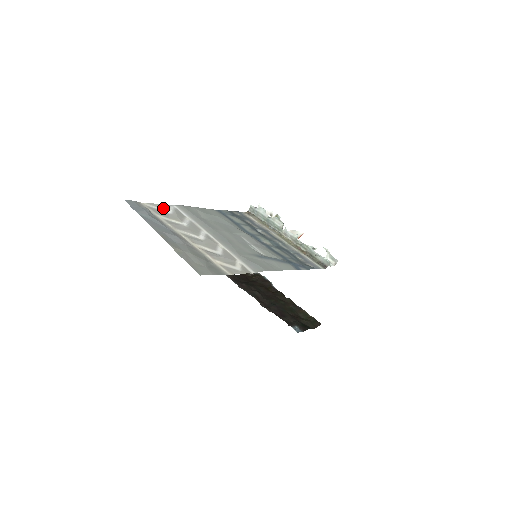
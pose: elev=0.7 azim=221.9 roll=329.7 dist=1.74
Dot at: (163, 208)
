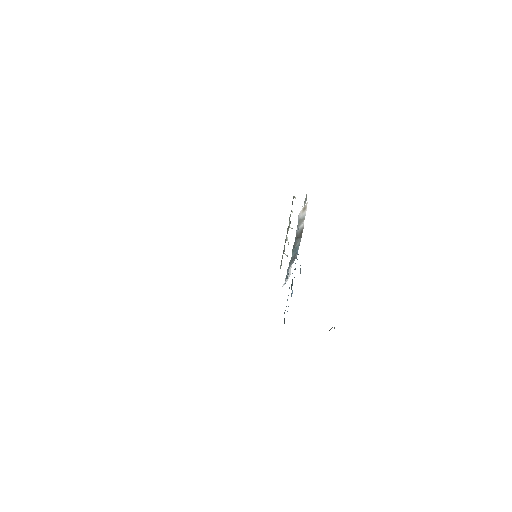
Dot at: occluded
